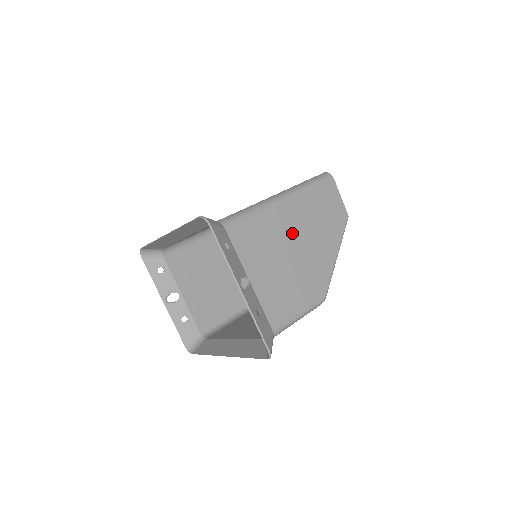
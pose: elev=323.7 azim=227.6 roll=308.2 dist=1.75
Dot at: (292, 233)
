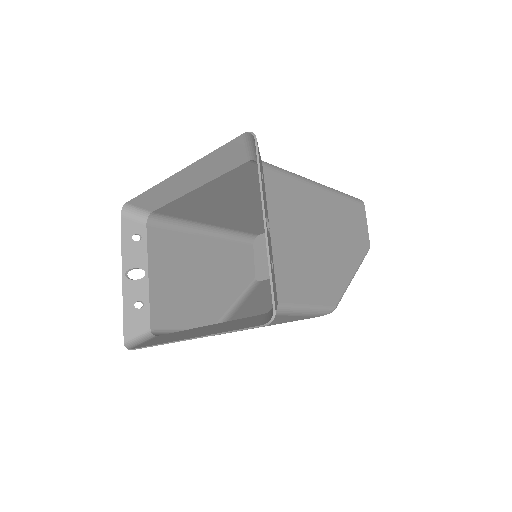
Dot at: (320, 221)
